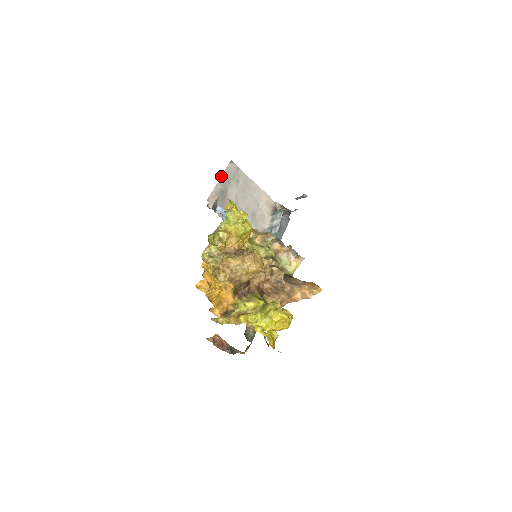
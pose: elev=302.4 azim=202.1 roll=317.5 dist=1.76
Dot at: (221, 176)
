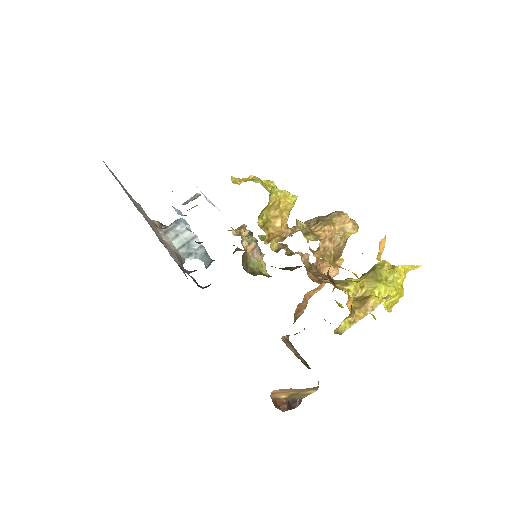
Dot at: (115, 178)
